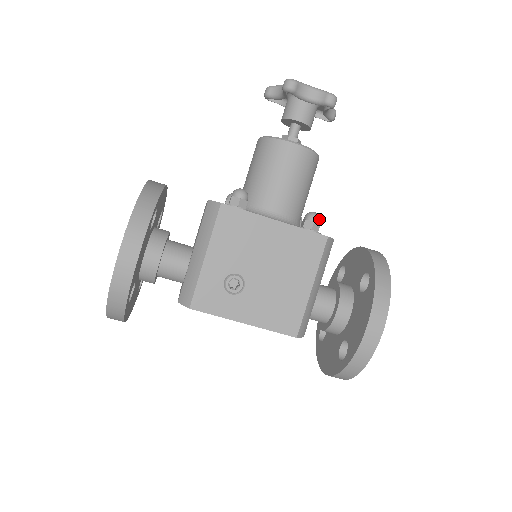
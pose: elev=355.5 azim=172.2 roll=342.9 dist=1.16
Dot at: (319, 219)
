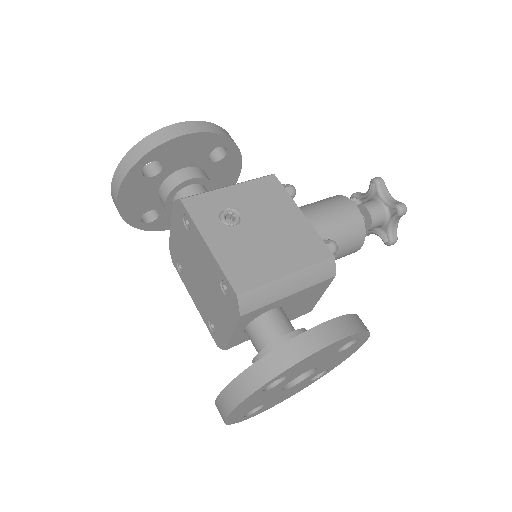
Dot at: (336, 248)
